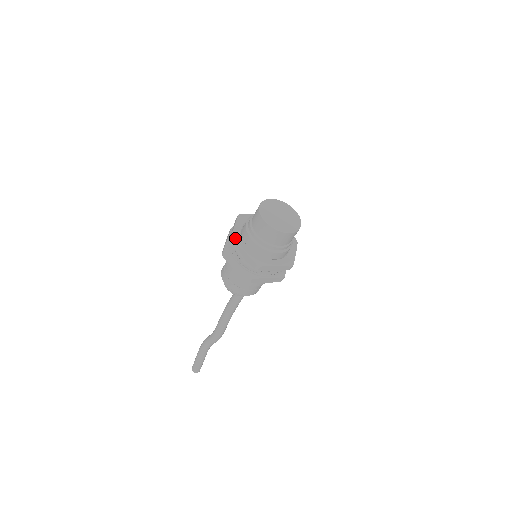
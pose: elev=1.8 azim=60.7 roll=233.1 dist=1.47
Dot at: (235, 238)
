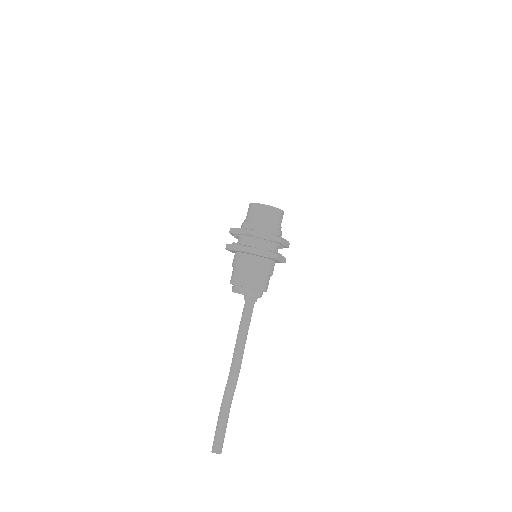
Dot at: occluded
